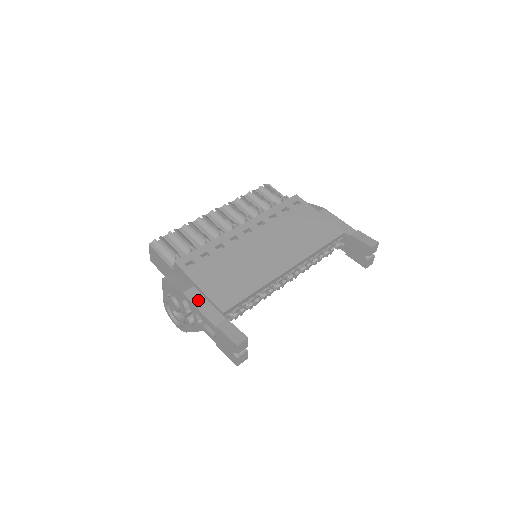
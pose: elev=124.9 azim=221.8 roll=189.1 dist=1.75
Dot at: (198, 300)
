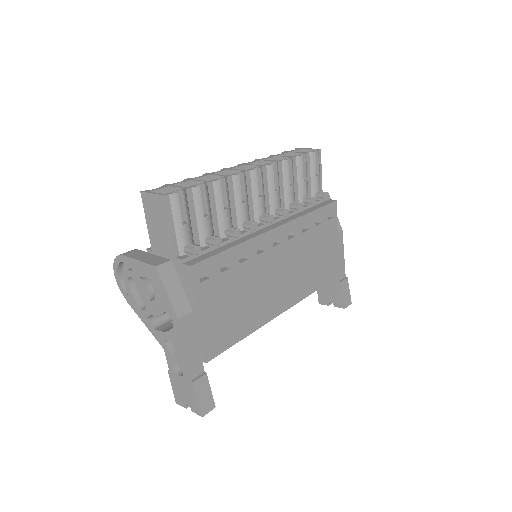
Dot at: (189, 336)
